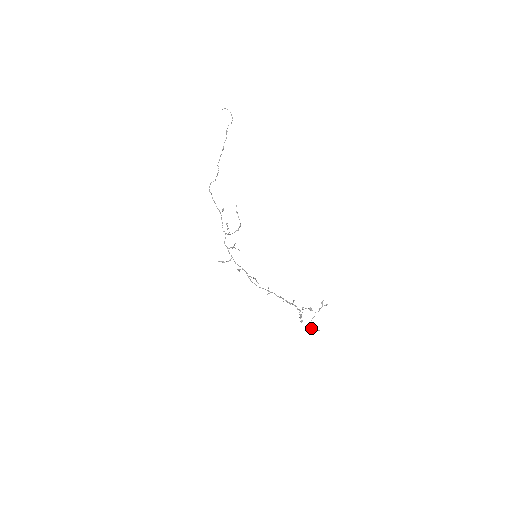
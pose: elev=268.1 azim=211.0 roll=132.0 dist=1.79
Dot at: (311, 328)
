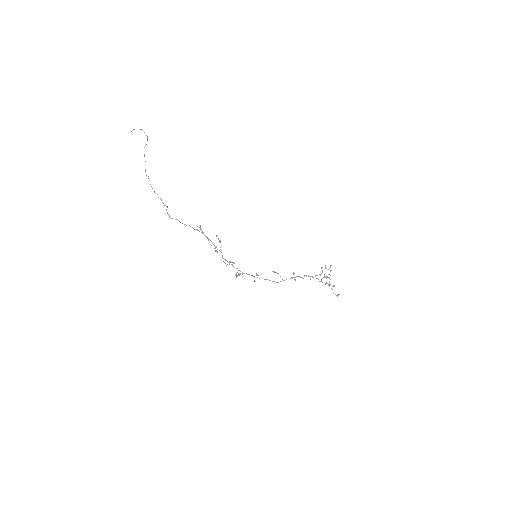
Dot at: occluded
